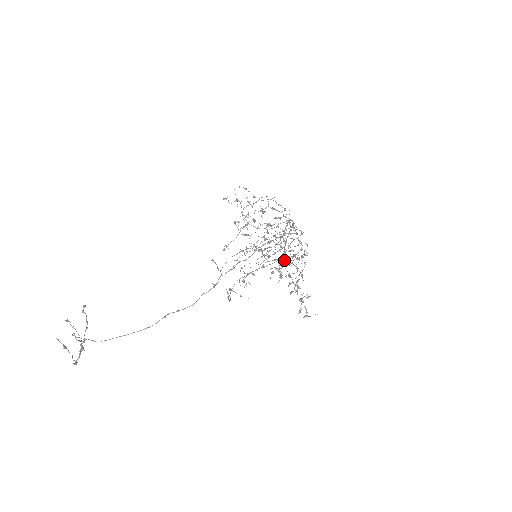
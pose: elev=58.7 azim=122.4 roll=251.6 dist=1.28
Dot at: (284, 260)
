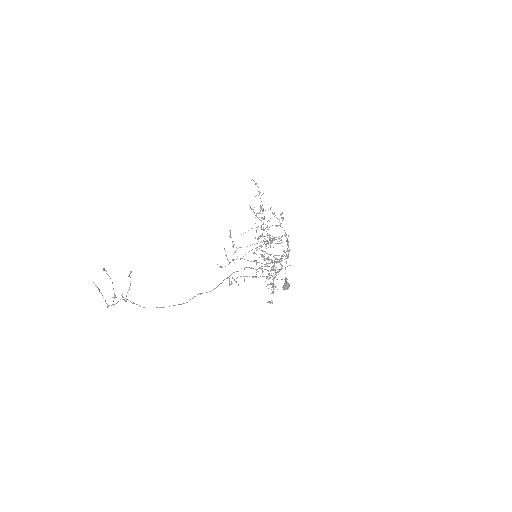
Dot at: (288, 287)
